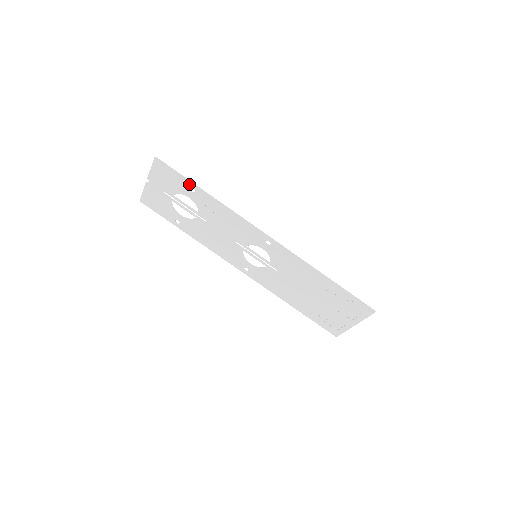
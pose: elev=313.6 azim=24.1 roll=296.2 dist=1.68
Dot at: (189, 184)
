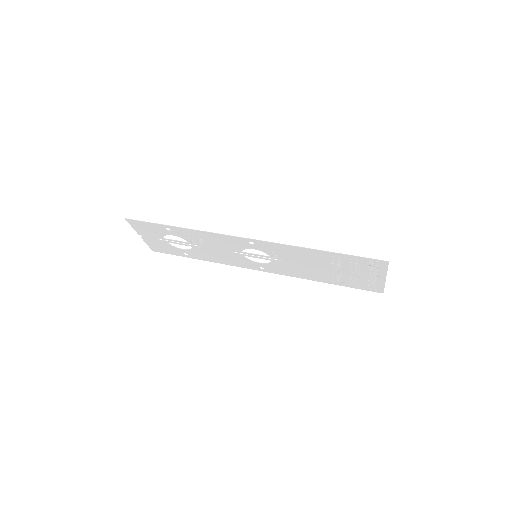
Dot at: (161, 226)
